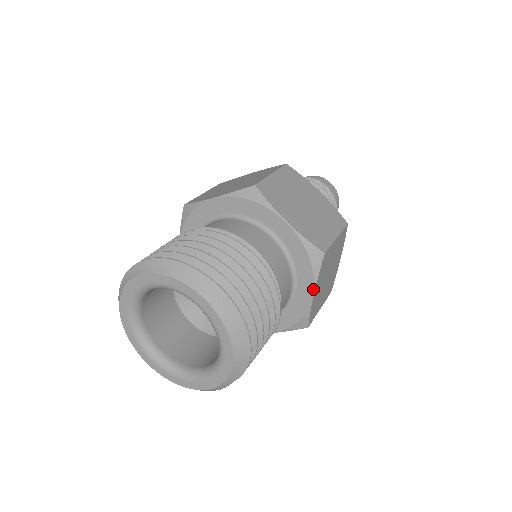
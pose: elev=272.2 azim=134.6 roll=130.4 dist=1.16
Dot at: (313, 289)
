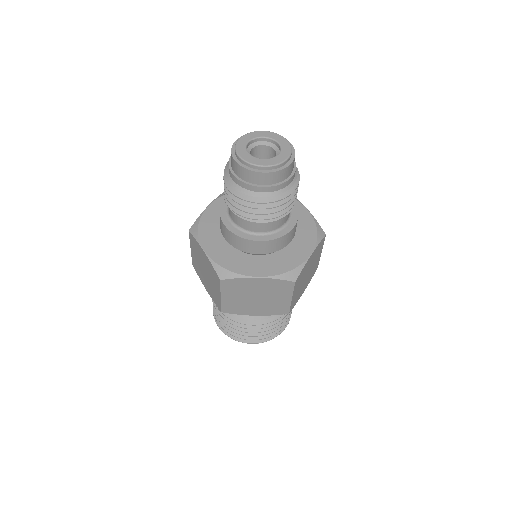
Dot at: (300, 296)
